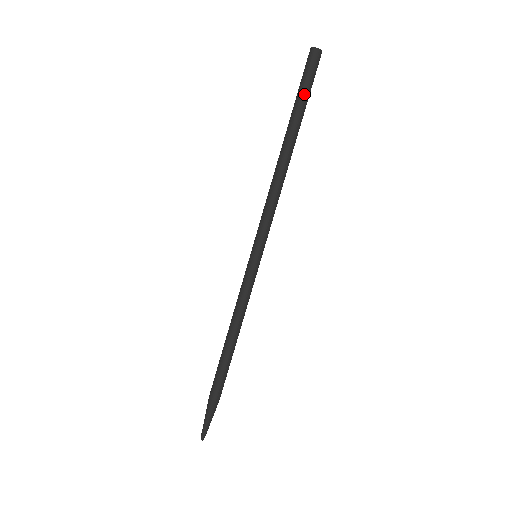
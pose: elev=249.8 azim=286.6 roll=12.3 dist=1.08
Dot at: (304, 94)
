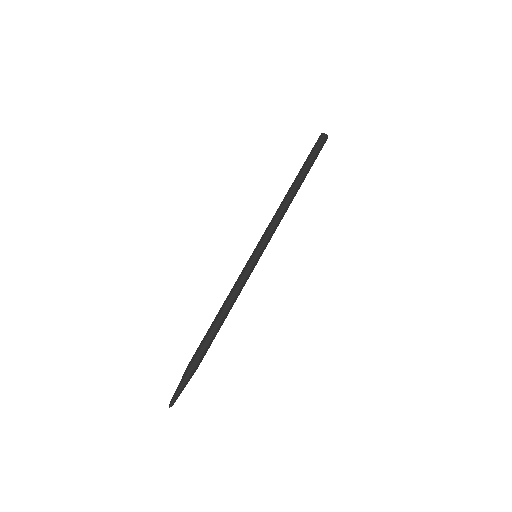
Dot at: (314, 159)
